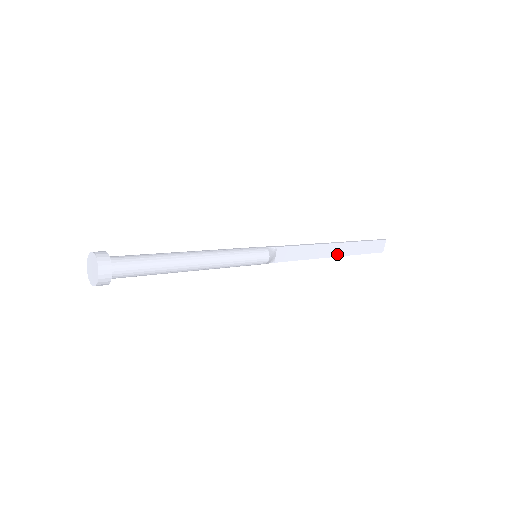
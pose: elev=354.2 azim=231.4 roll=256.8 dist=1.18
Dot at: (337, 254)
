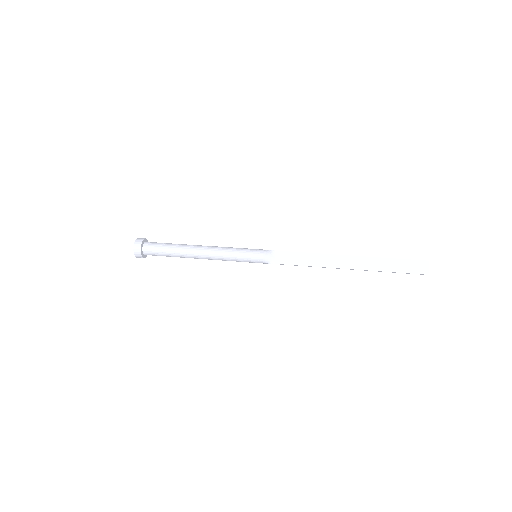
Dot at: (352, 267)
